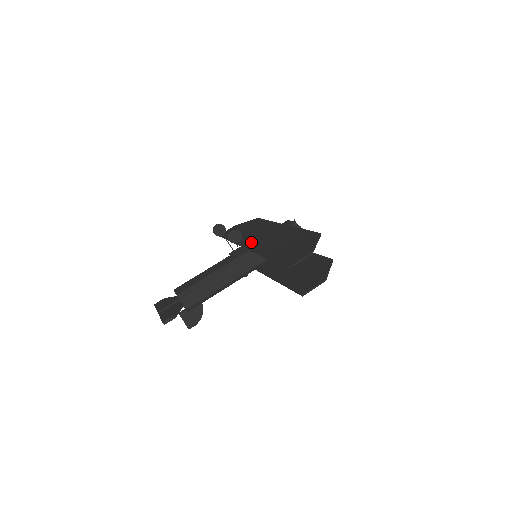
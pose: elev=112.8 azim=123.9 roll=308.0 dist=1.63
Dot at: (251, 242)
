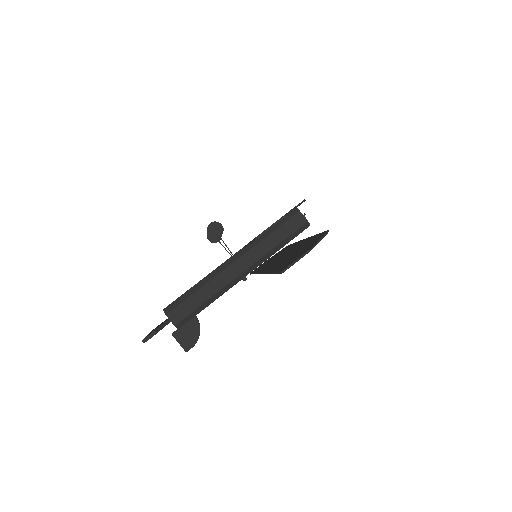
Dot at: occluded
